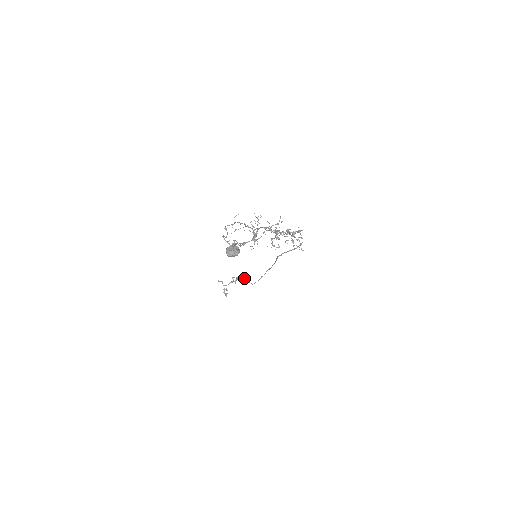
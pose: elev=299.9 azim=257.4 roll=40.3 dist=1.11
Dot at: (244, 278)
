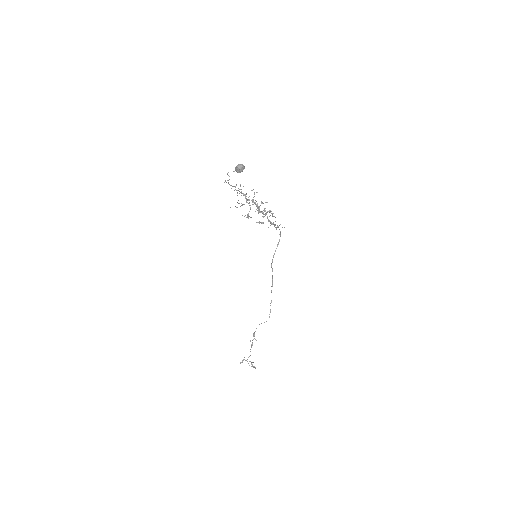
Dot at: occluded
